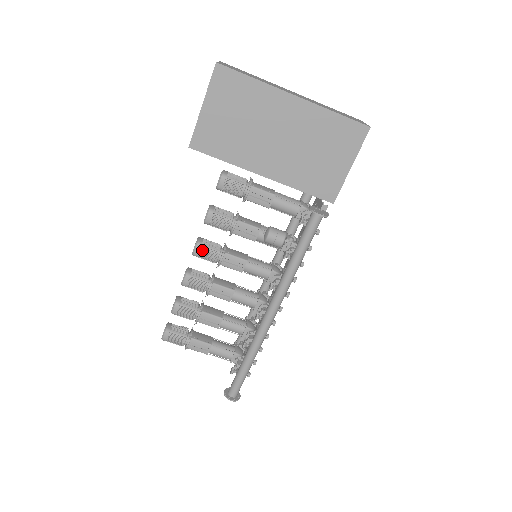
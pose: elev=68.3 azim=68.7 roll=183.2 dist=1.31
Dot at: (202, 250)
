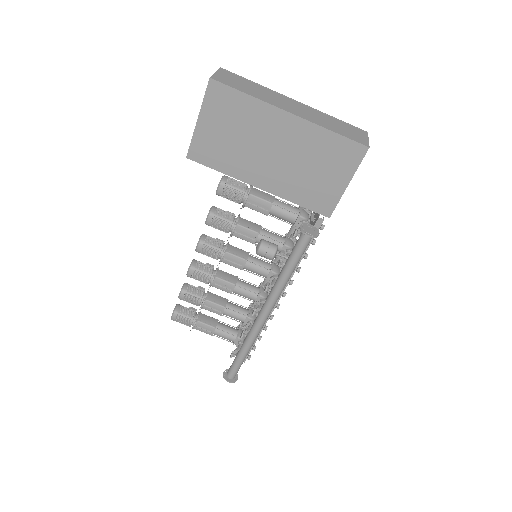
Dot at: (204, 248)
